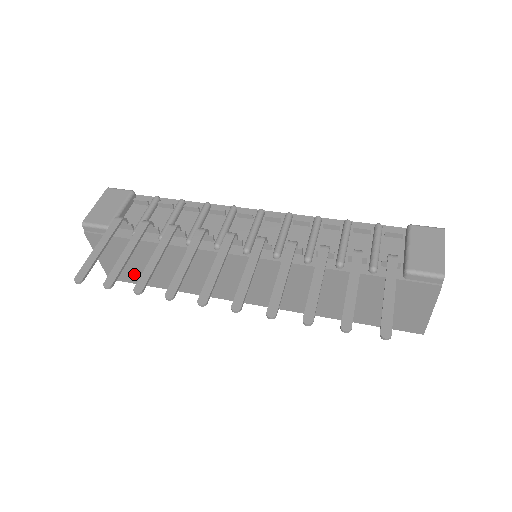
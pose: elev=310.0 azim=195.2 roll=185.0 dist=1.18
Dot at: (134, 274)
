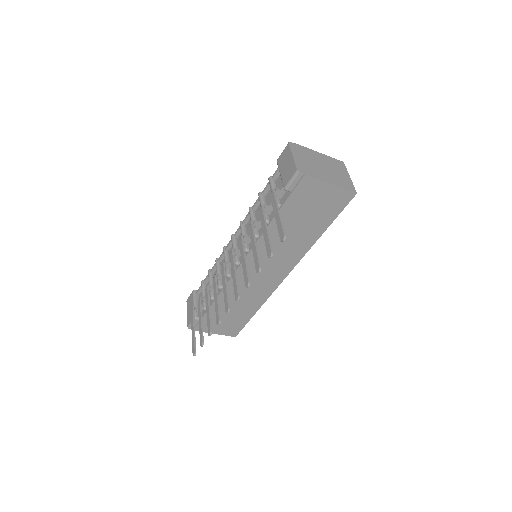
Dot at: (235, 324)
